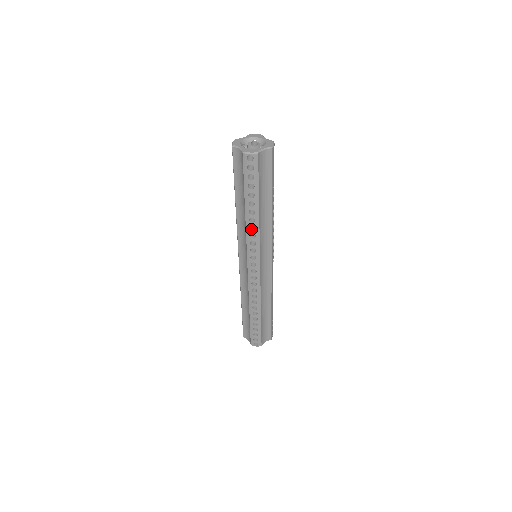
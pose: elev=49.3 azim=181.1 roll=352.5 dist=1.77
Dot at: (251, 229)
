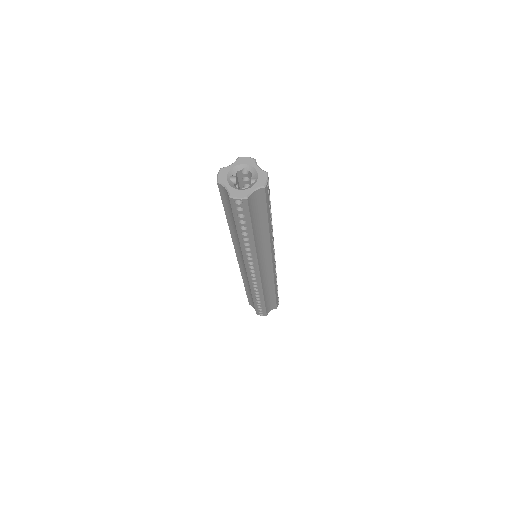
Dot at: (247, 249)
